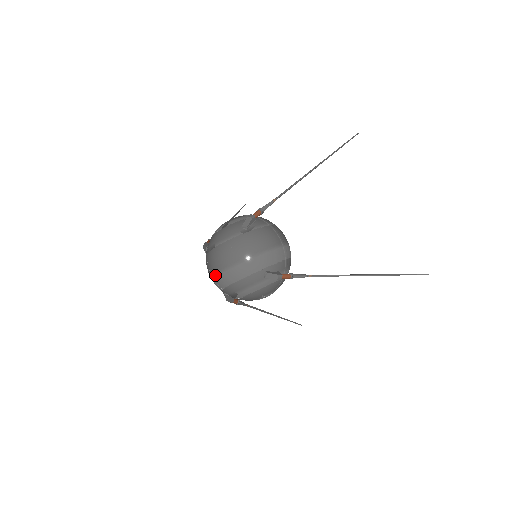
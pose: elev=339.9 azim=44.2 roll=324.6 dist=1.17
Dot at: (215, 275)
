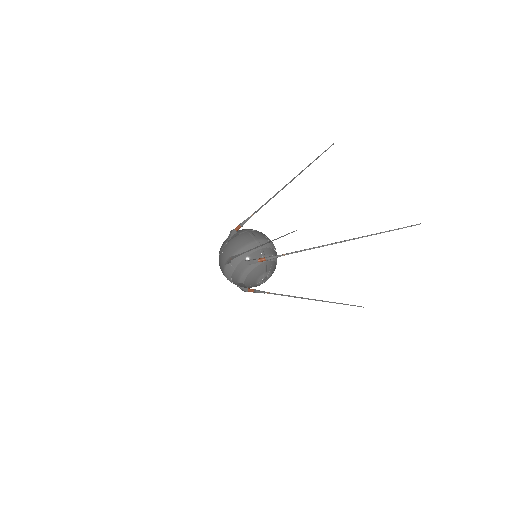
Dot at: (224, 275)
